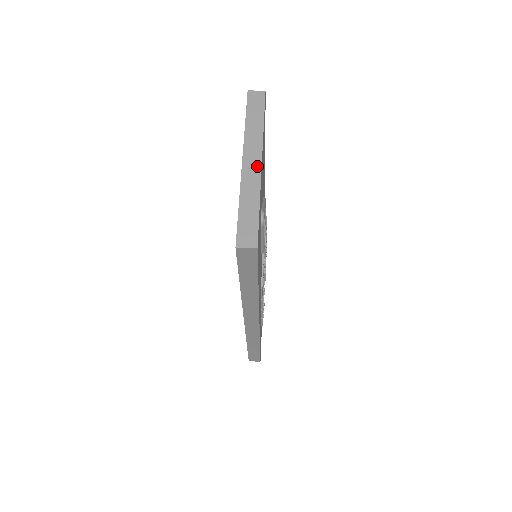
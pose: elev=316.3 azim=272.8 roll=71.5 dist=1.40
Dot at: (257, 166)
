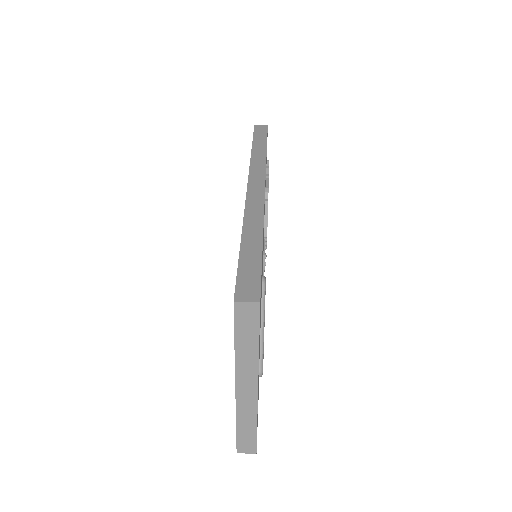
Dot at: (253, 394)
